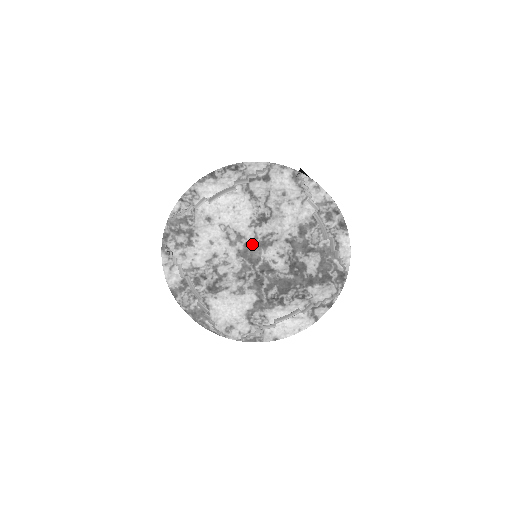
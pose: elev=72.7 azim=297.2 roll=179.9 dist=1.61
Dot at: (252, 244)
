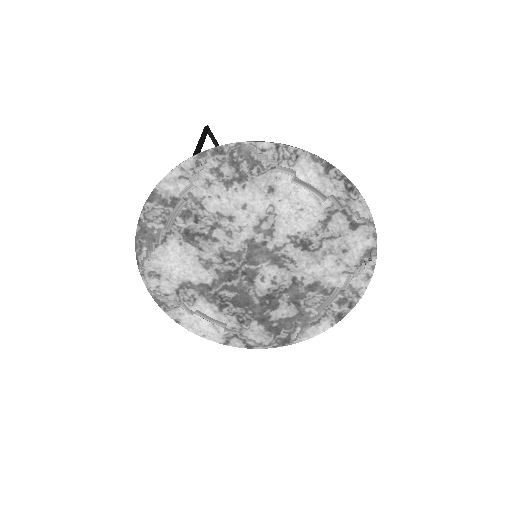
Dot at: (269, 249)
